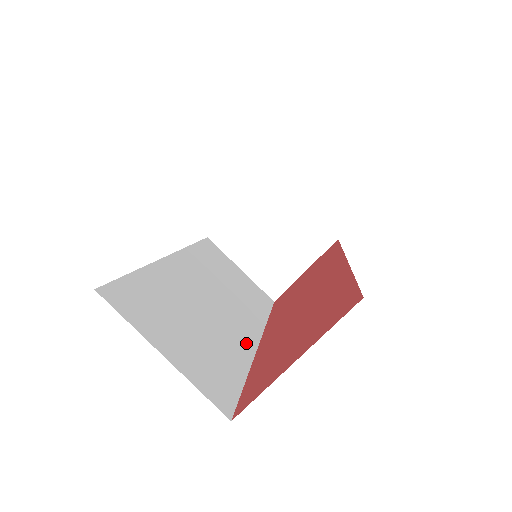
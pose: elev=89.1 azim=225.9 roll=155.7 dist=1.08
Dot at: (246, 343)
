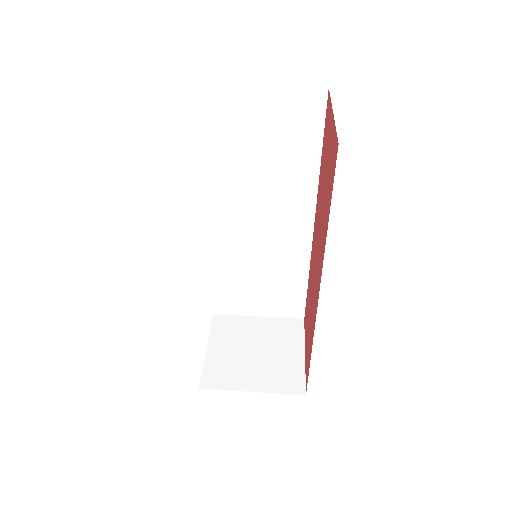
Dot at: occluded
